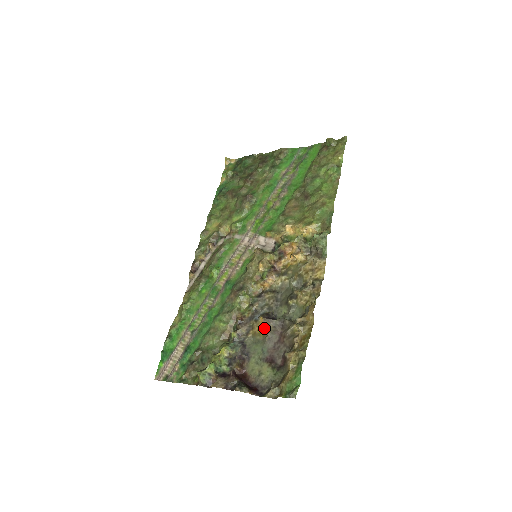
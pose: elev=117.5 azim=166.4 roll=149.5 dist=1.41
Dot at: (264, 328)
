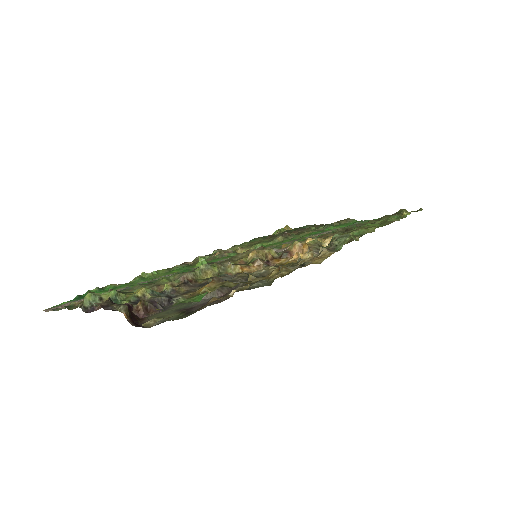
Dot at: (208, 284)
